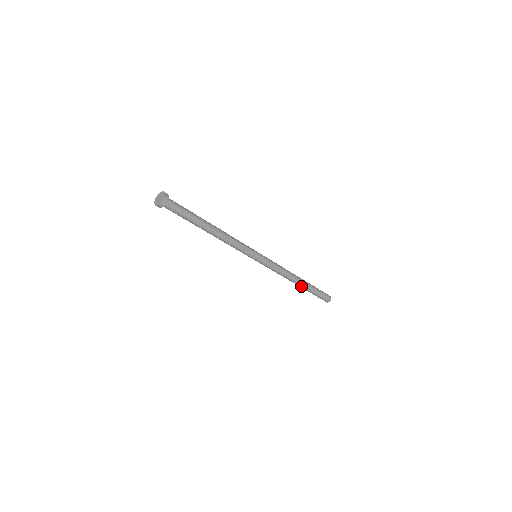
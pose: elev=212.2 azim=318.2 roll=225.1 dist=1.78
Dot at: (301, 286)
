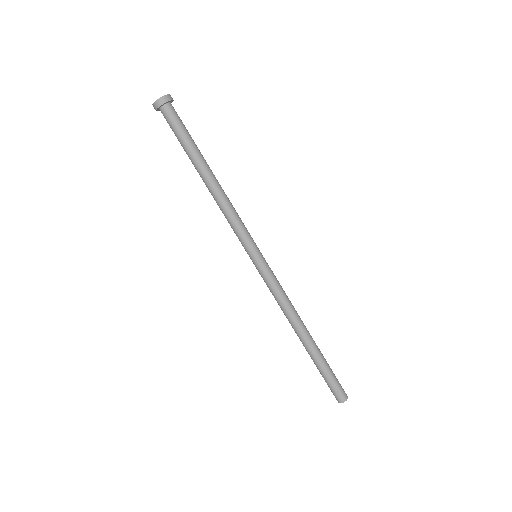
Dot at: (305, 346)
